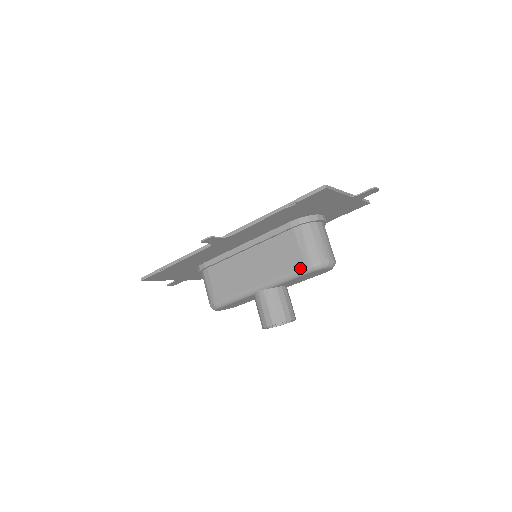
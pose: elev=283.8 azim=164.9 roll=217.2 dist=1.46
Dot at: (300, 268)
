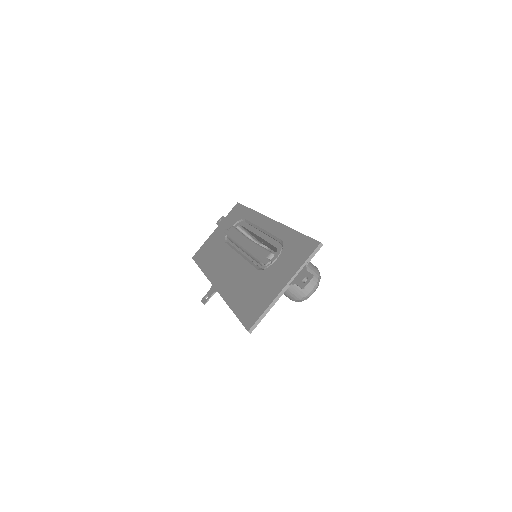
Dot at: occluded
